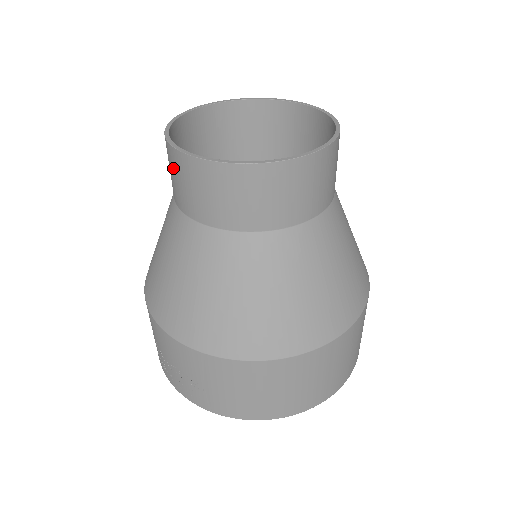
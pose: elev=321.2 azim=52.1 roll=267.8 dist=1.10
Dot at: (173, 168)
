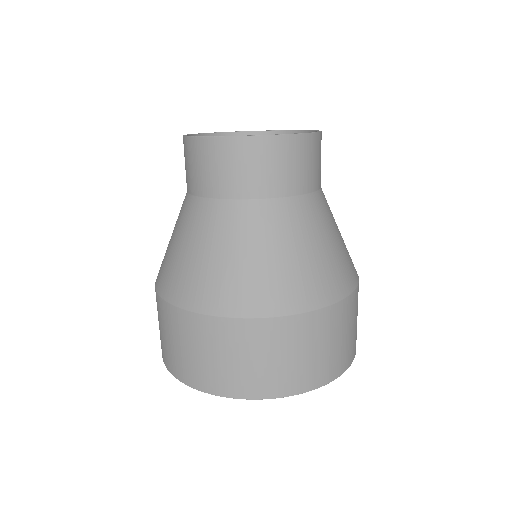
Dot at: occluded
